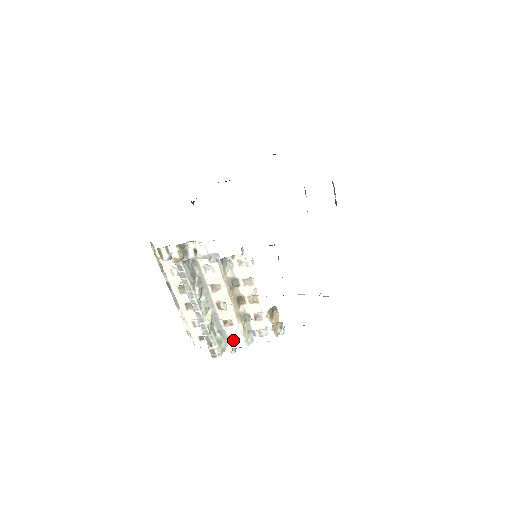
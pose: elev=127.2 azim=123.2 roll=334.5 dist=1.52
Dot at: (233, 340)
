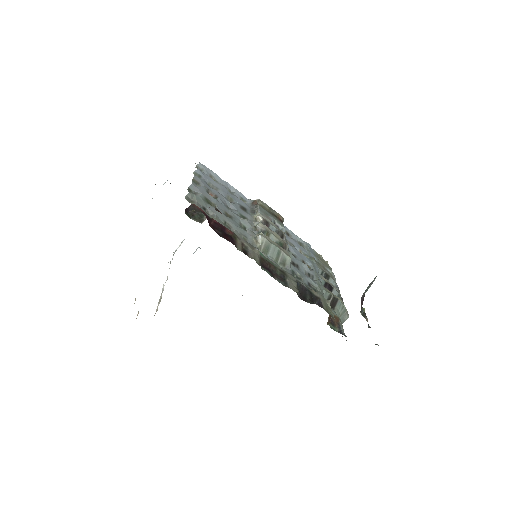
Dot at: occluded
